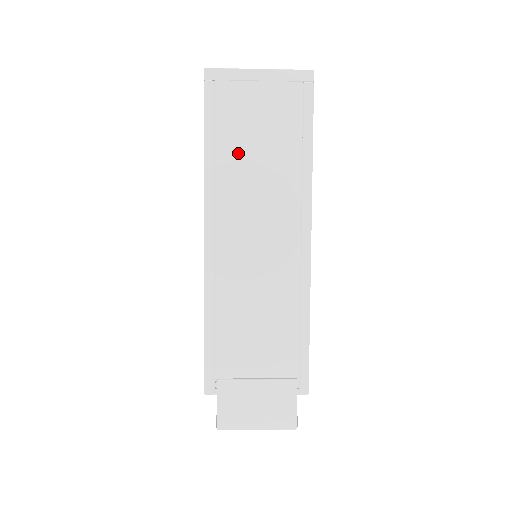
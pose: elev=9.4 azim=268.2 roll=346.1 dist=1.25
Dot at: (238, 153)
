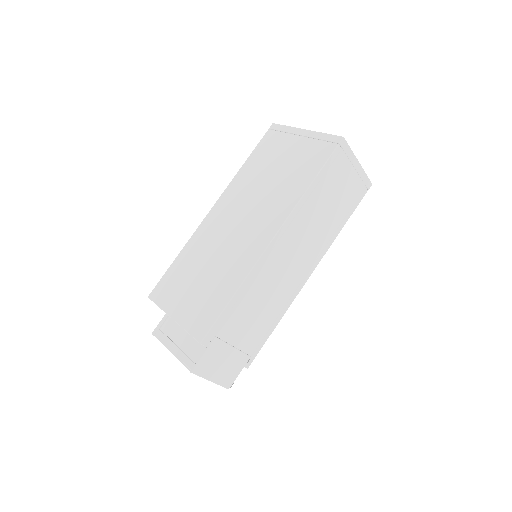
Dot at: (321, 200)
